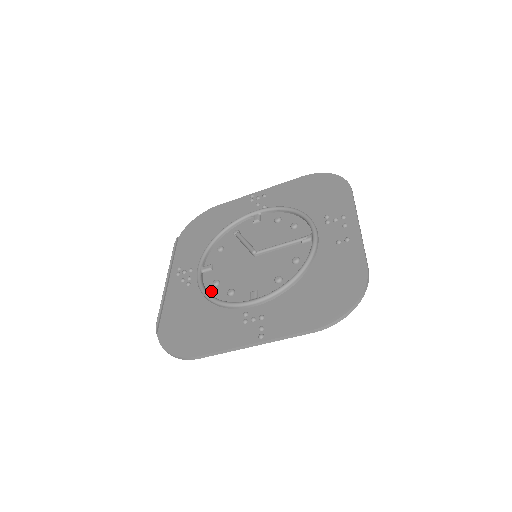
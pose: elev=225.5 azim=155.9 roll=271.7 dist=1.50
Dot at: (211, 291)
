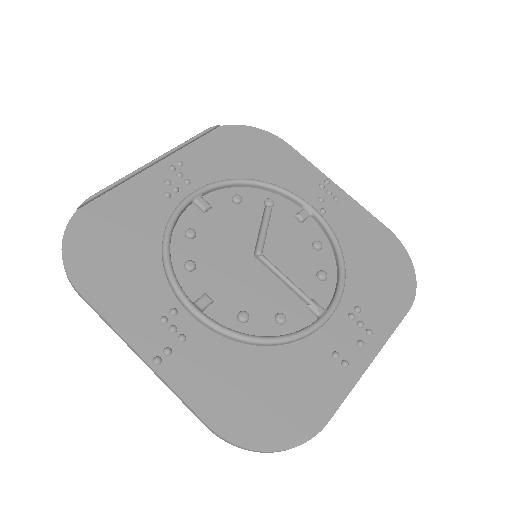
Dot at: (176, 235)
